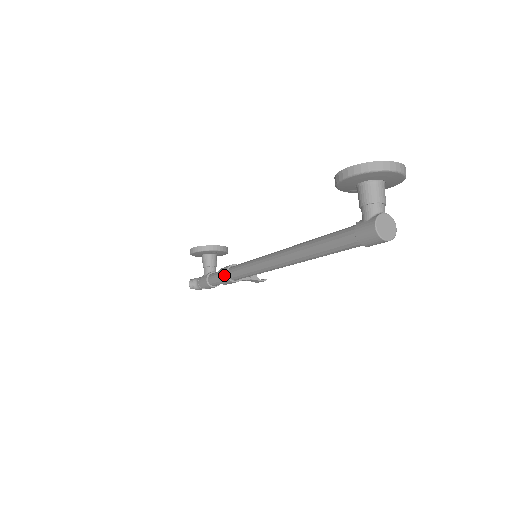
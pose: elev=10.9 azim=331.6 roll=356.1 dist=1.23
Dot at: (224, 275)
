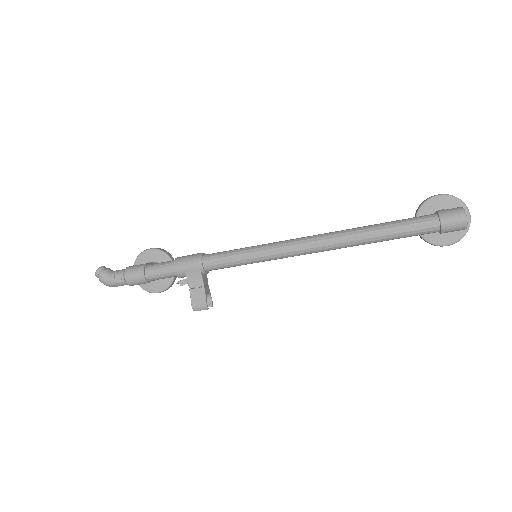
Dot at: (197, 253)
